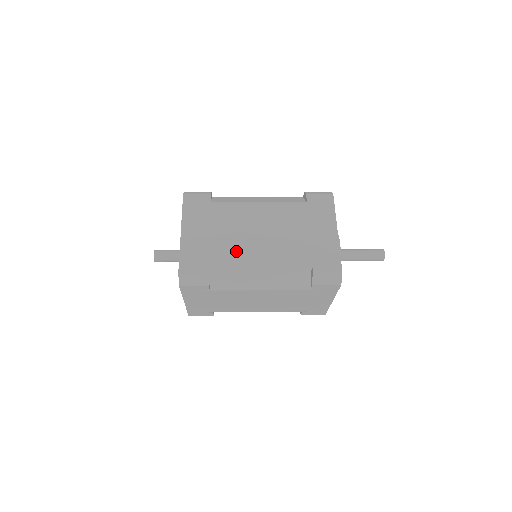
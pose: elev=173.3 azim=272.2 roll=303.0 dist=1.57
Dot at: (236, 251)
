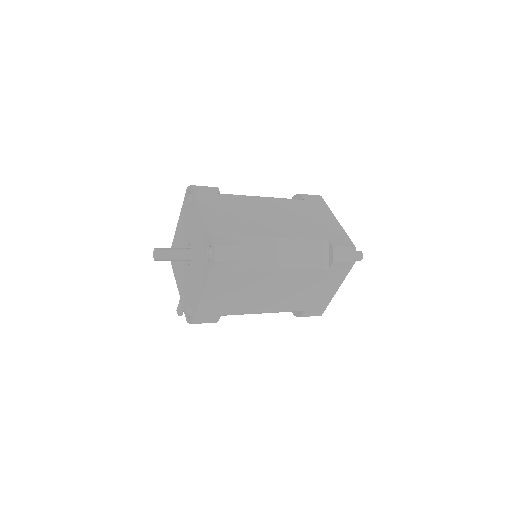
Dot at: (261, 230)
